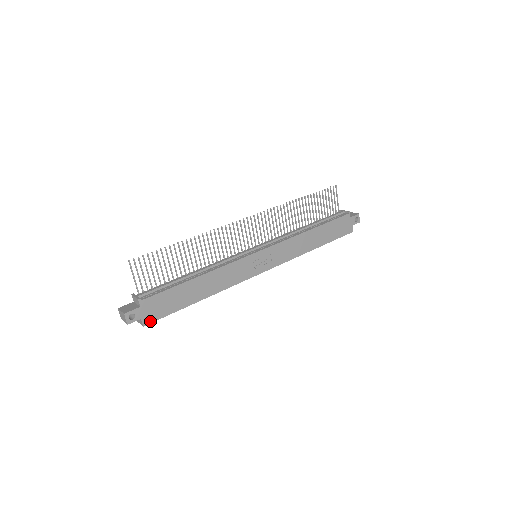
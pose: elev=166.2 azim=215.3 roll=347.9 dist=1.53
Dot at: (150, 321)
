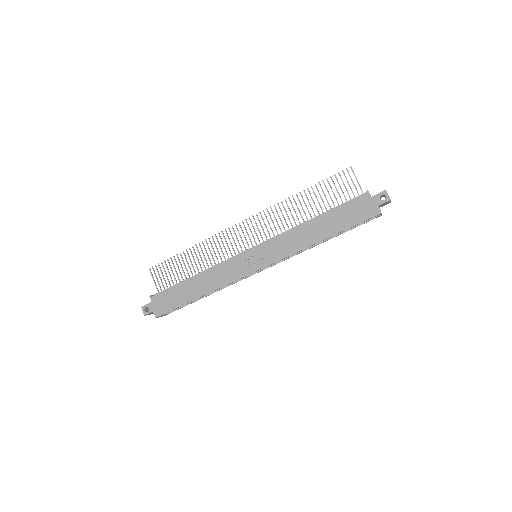
Dot at: (160, 314)
